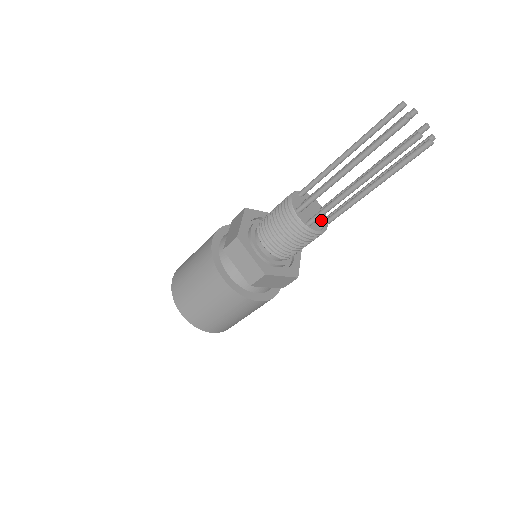
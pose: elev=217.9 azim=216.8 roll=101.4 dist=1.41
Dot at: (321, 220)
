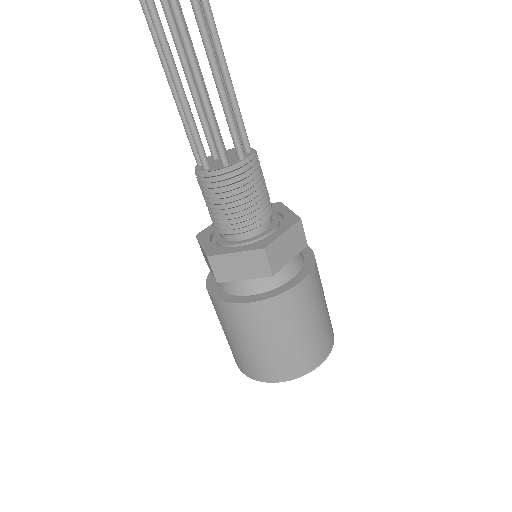
Dot at: (237, 159)
